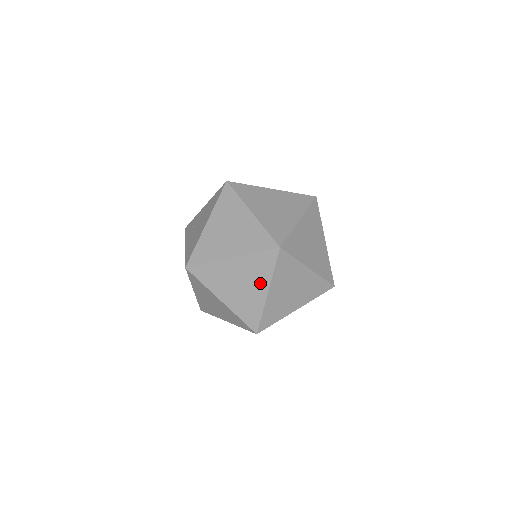
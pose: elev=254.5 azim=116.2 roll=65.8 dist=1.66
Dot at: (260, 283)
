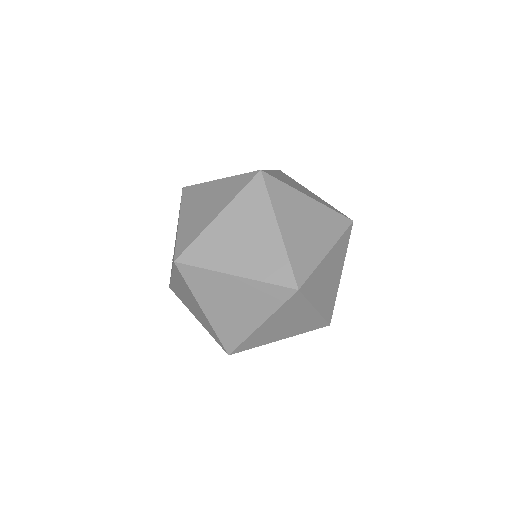
Dot at: (264, 223)
